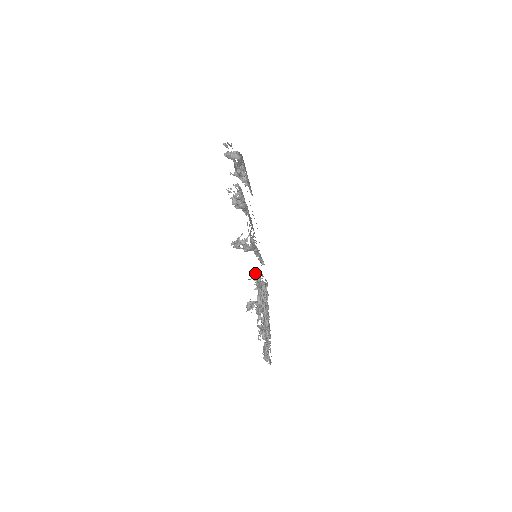
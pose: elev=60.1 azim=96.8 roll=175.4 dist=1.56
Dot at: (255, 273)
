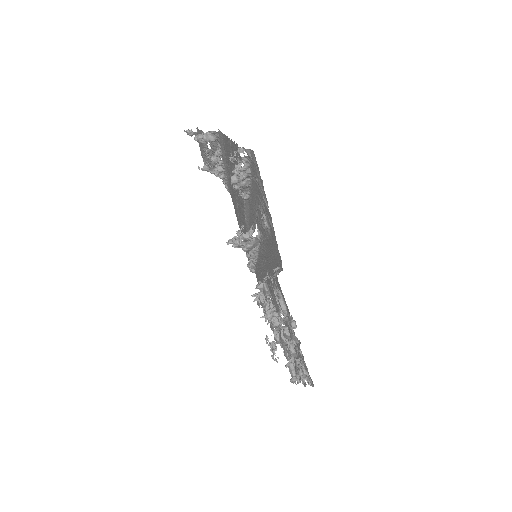
Dot at: (279, 267)
